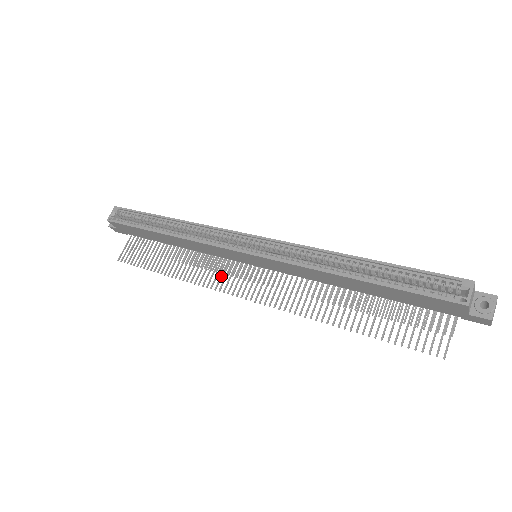
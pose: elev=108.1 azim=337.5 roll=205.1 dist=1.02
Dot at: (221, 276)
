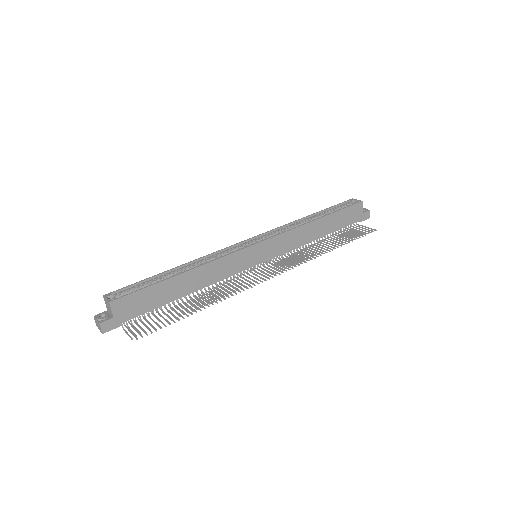
Dot at: (245, 282)
